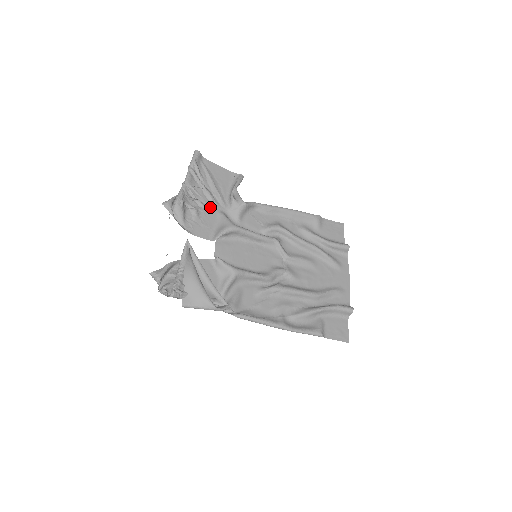
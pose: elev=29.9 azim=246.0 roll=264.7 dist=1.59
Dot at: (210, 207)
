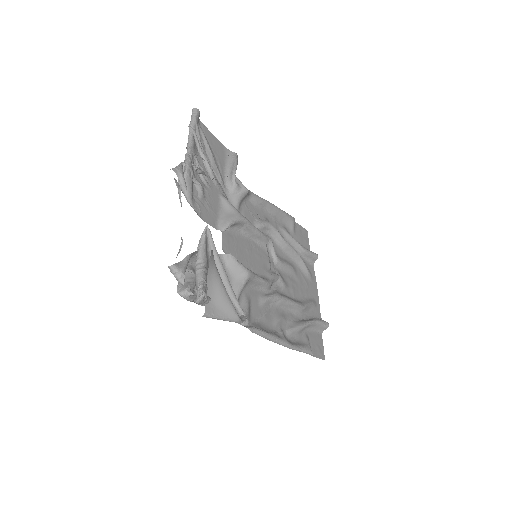
Dot at: (212, 186)
